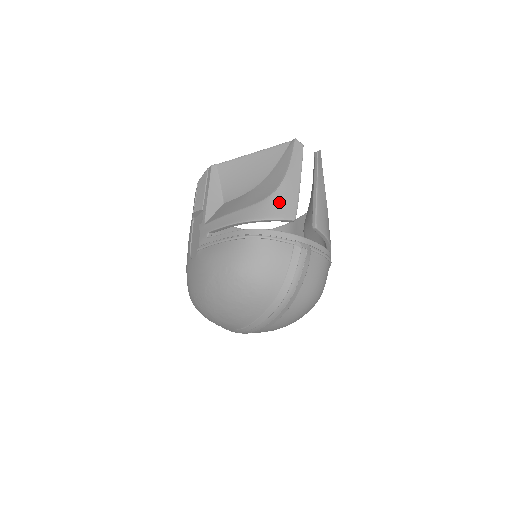
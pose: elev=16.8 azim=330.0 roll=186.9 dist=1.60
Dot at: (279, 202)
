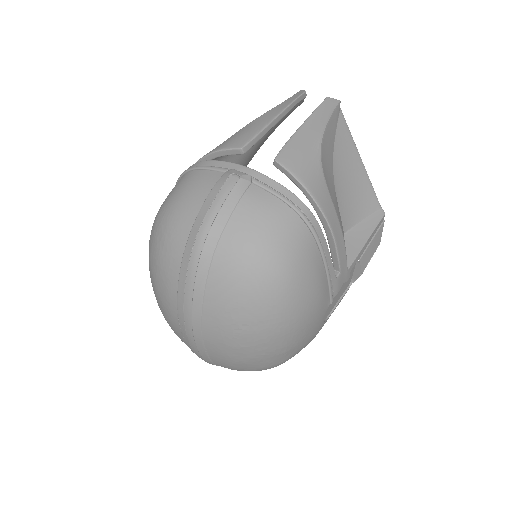
Dot at: (234, 136)
